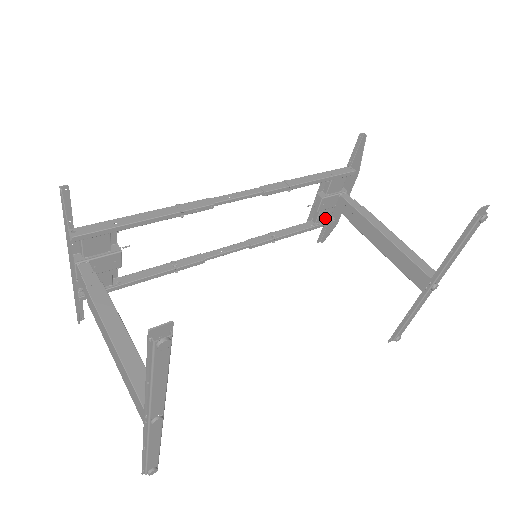
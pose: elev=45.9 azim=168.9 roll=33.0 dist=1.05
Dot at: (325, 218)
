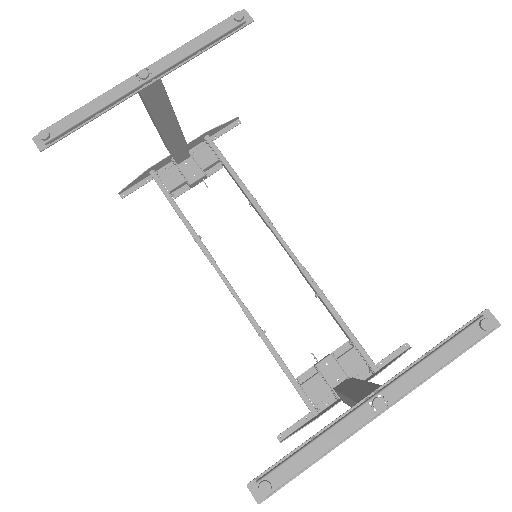
Dot at: (313, 395)
